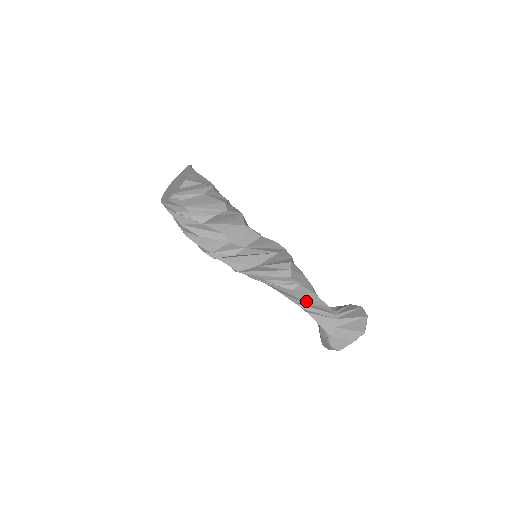
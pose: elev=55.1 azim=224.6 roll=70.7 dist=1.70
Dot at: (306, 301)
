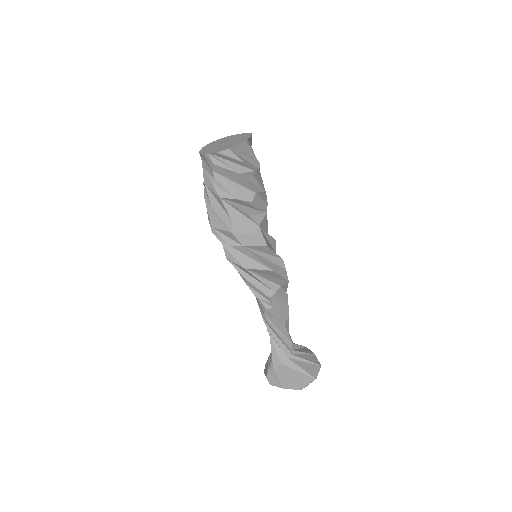
Dot at: (273, 325)
